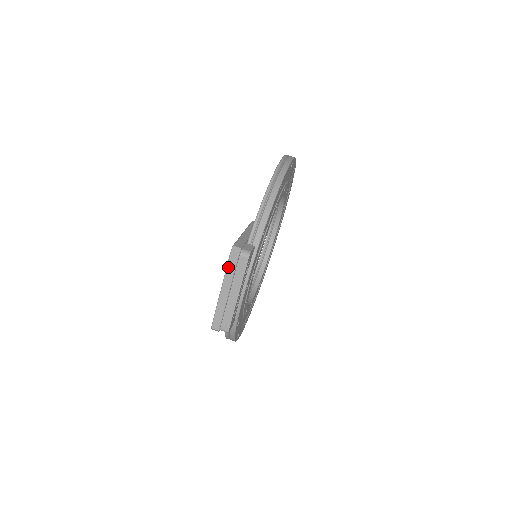
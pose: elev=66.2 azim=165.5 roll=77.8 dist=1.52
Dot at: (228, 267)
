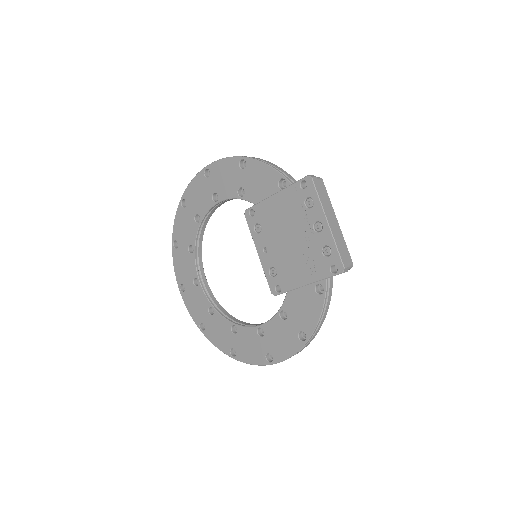
Dot at: (319, 195)
